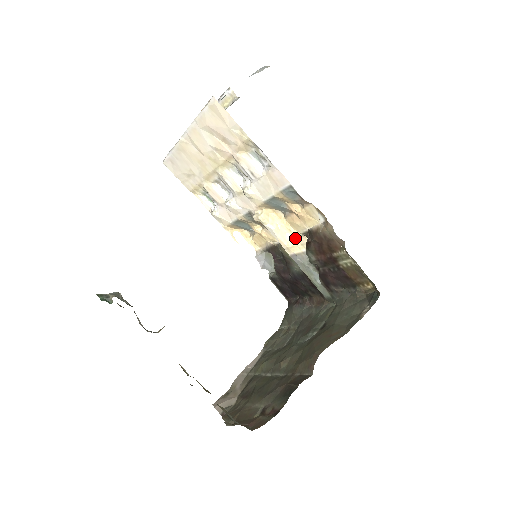
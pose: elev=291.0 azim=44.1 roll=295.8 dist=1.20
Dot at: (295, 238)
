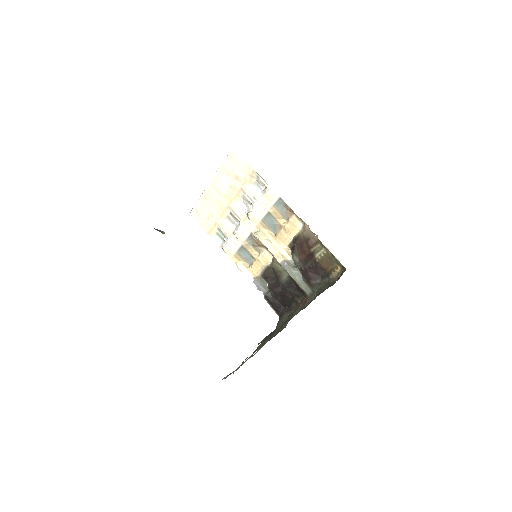
Dot at: (283, 250)
